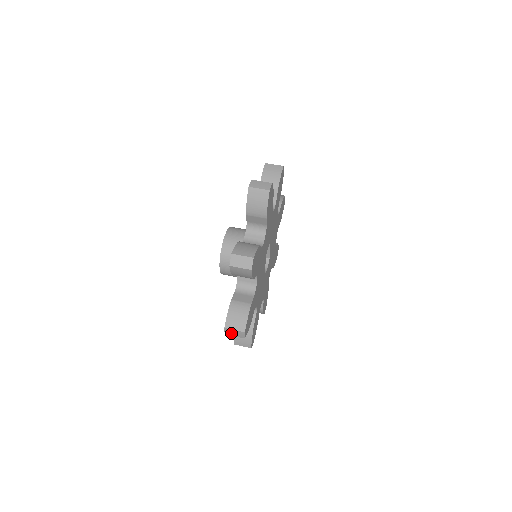
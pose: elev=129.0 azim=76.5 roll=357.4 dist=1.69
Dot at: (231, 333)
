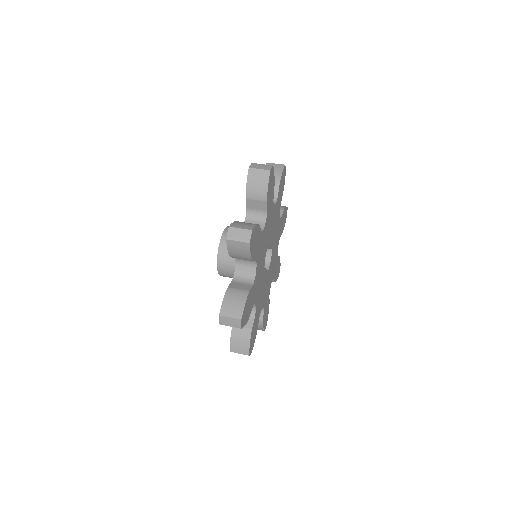
Dot at: occluded
